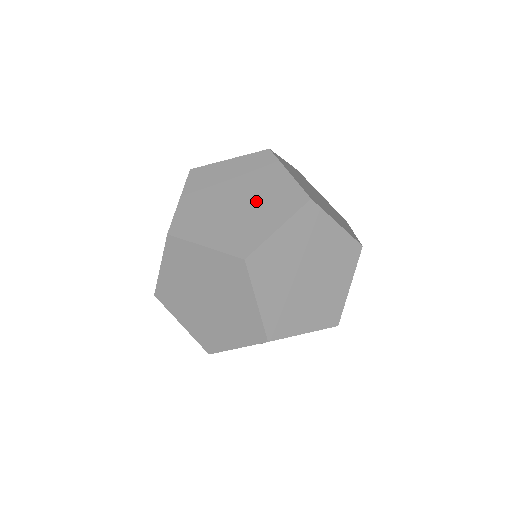
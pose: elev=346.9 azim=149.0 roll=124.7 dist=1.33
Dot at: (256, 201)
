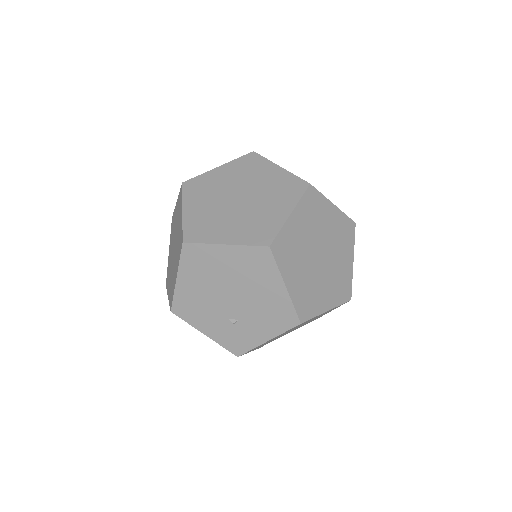
Dot at: occluded
